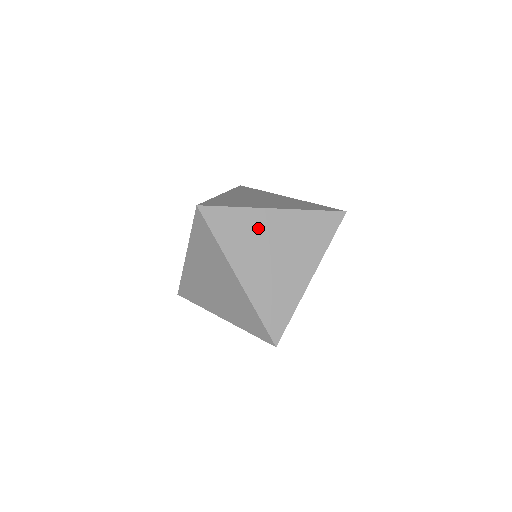
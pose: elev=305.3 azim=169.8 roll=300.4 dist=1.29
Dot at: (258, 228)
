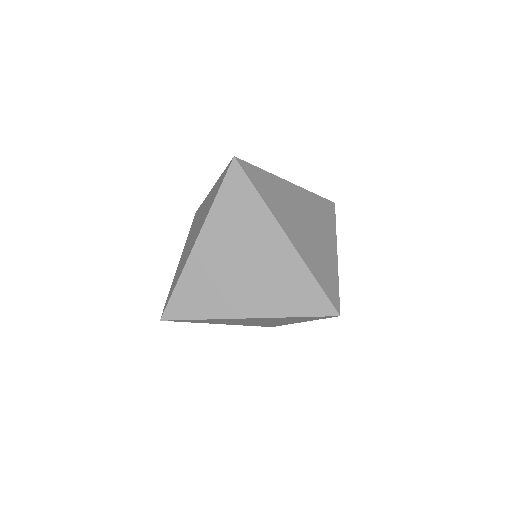
Dot at: (286, 195)
